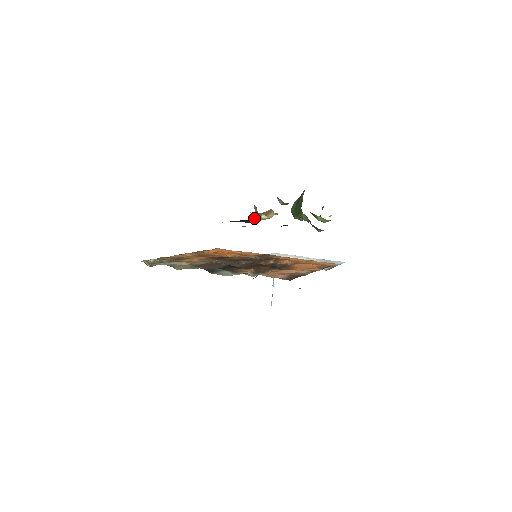
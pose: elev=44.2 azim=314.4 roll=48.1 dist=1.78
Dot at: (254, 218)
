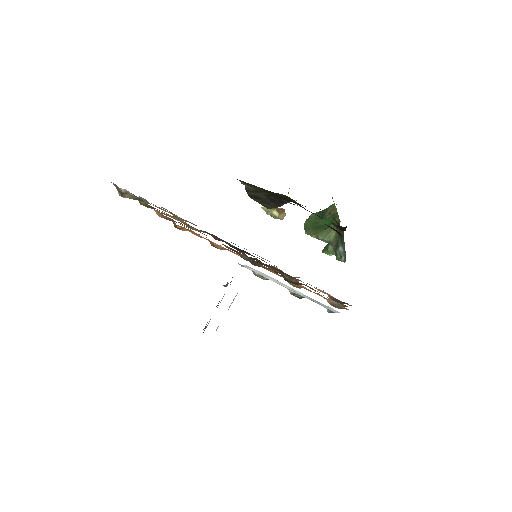
Dot at: (281, 205)
